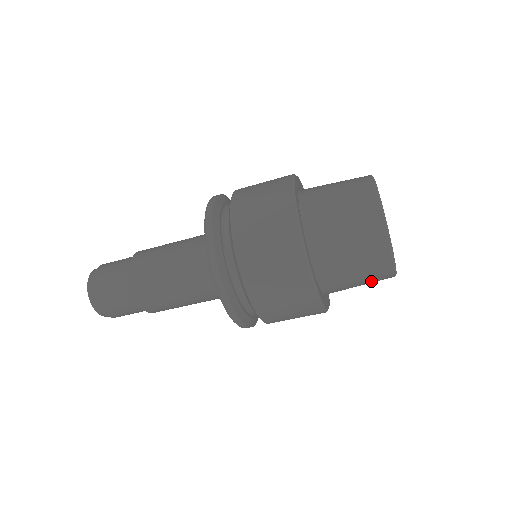
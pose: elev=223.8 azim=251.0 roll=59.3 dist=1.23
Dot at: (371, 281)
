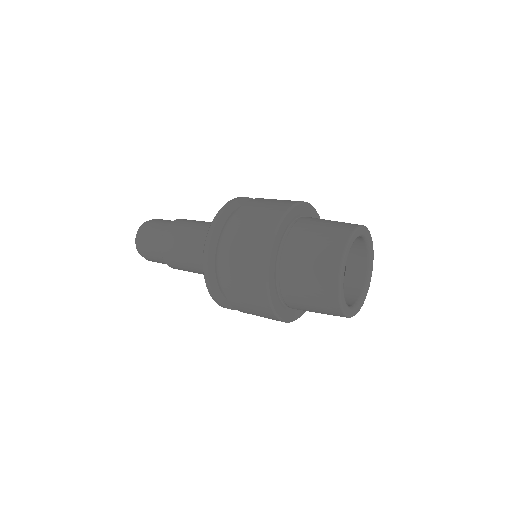
Dot at: occluded
